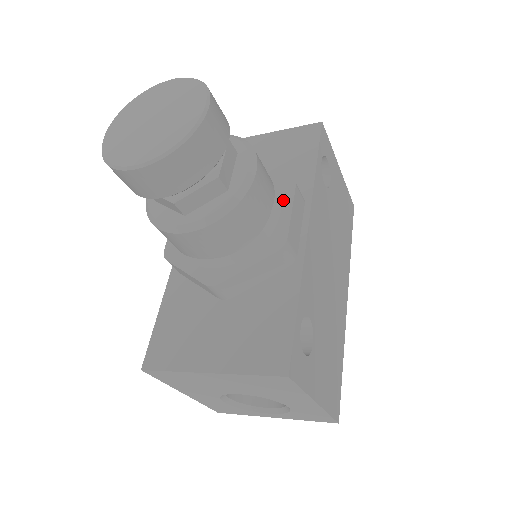
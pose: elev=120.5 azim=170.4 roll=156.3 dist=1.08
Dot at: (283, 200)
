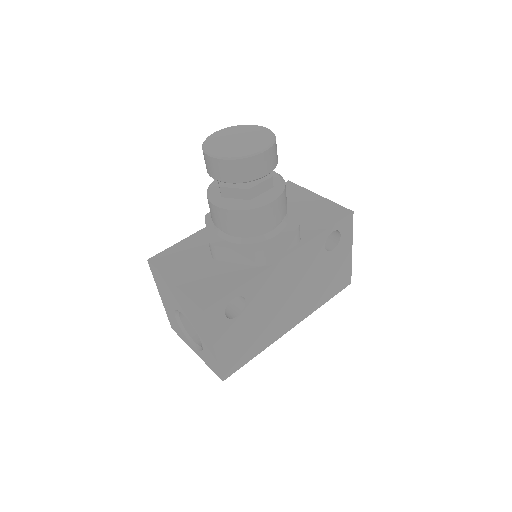
Dot at: (283, 231)
